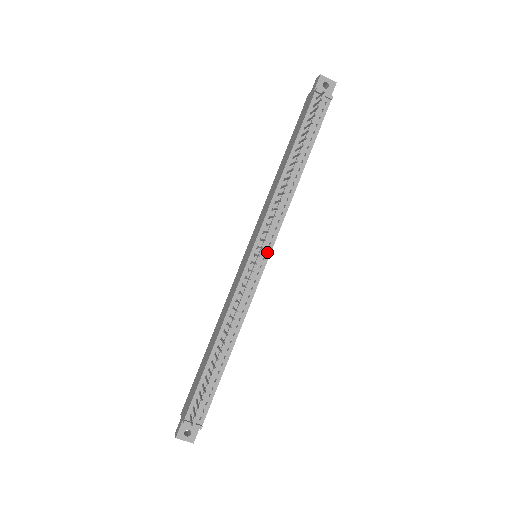
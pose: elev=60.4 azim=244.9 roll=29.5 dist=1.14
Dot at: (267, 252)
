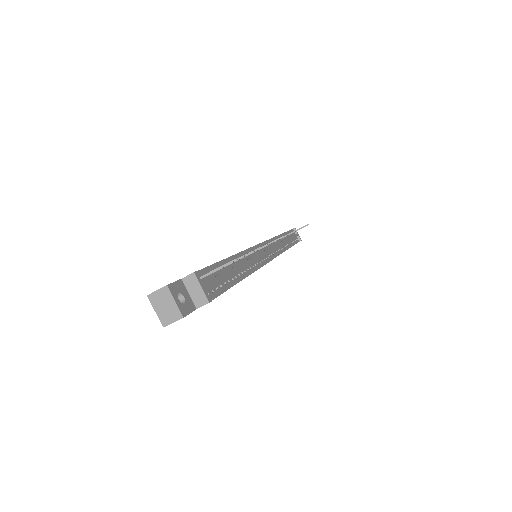
Dot at: (272, 255)
